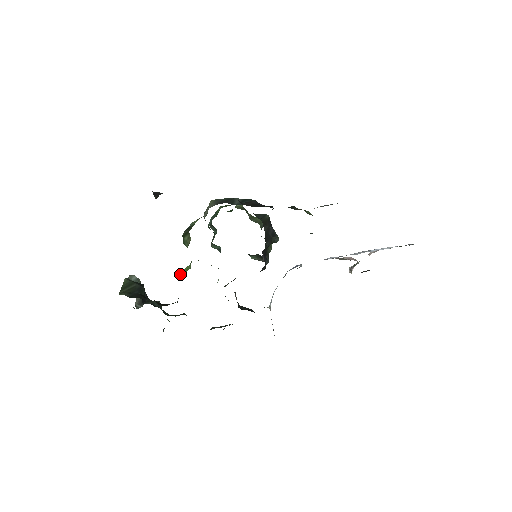
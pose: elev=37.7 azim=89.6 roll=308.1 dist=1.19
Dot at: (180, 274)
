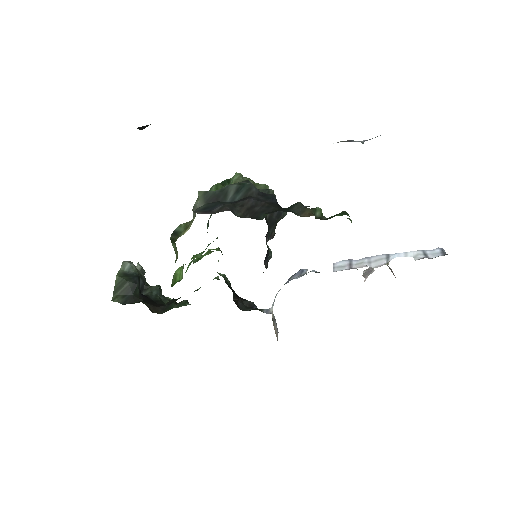
Dot at: (173, 278)
